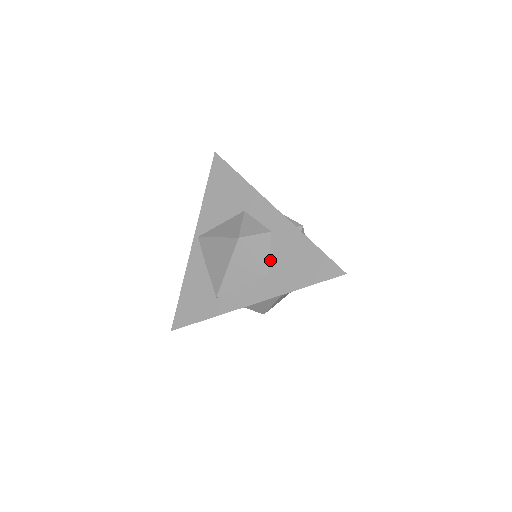
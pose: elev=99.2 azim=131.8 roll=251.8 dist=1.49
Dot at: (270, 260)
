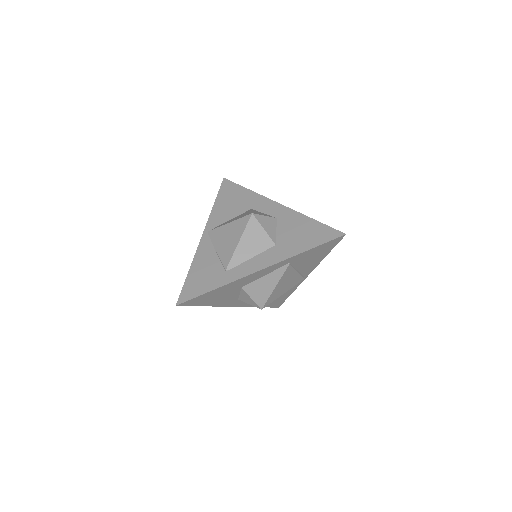
Dot at: (277, 236)
